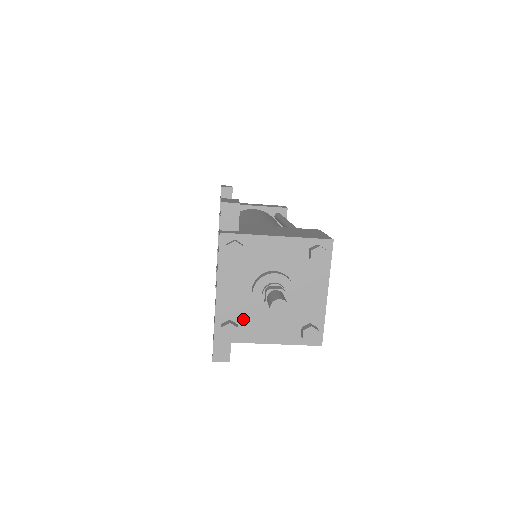
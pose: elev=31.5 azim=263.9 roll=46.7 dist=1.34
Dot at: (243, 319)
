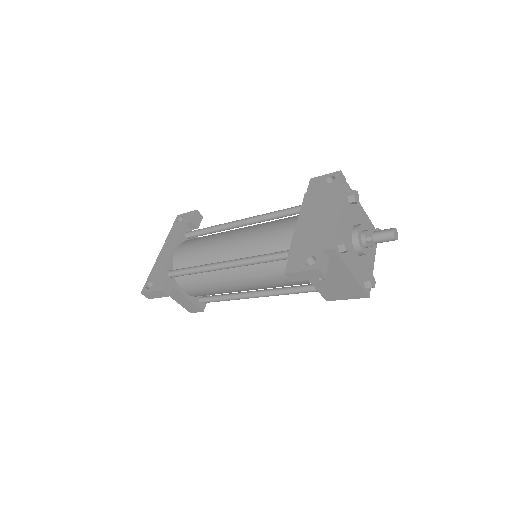
Dot at: occluded
